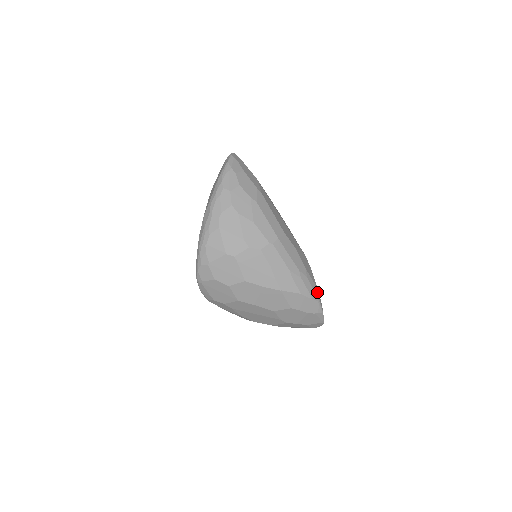
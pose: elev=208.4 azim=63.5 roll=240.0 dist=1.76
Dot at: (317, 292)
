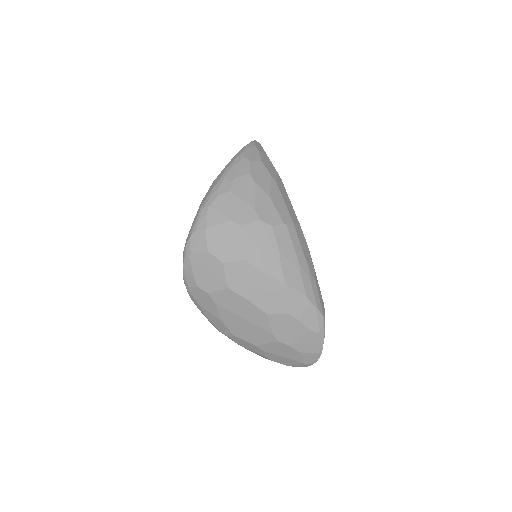
Dot at: (323, 306)
